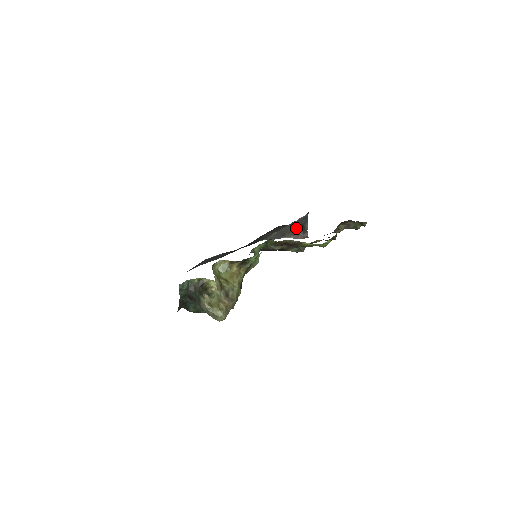
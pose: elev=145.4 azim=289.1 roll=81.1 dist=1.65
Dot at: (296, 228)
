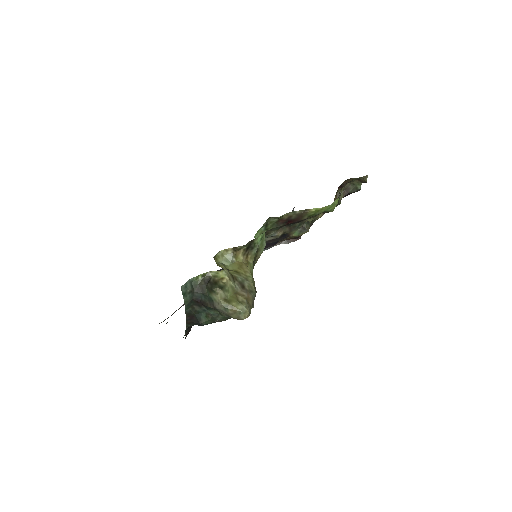
Dot at: occluded
